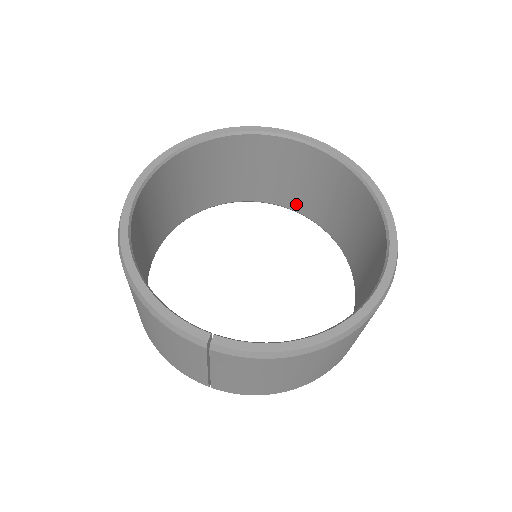
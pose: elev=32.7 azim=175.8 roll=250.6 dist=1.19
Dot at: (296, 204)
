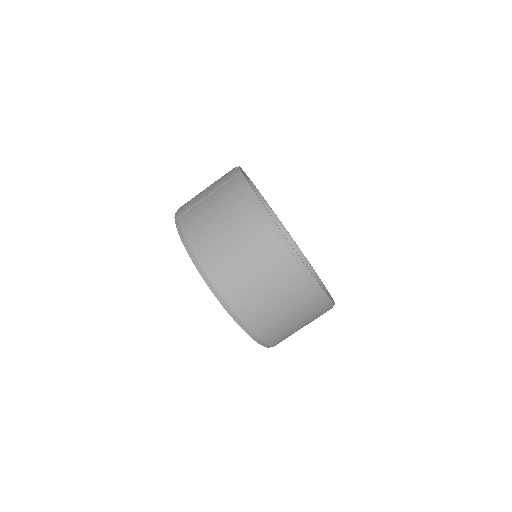
Dot at: occluded
